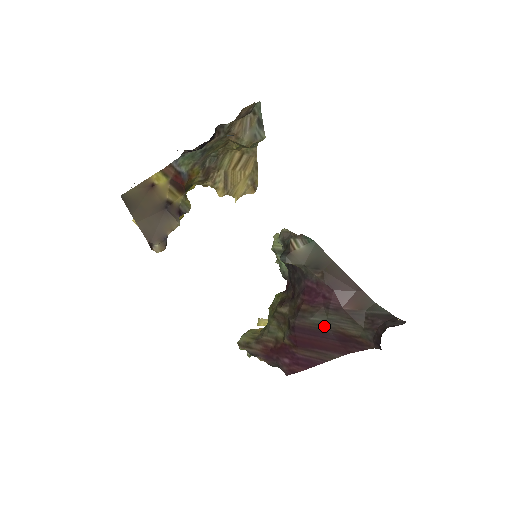
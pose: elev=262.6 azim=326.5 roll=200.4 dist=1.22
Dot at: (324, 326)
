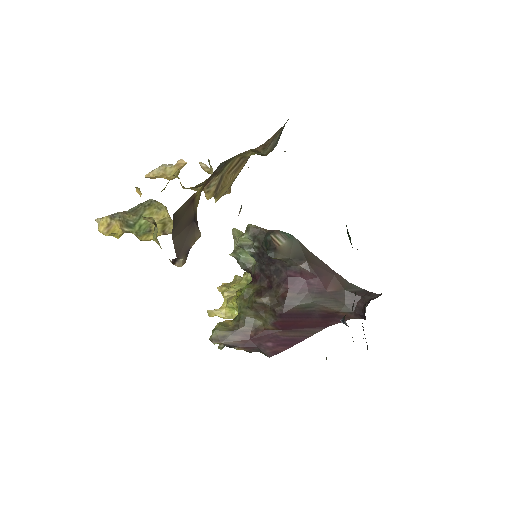
Dot at: (310, 308)
